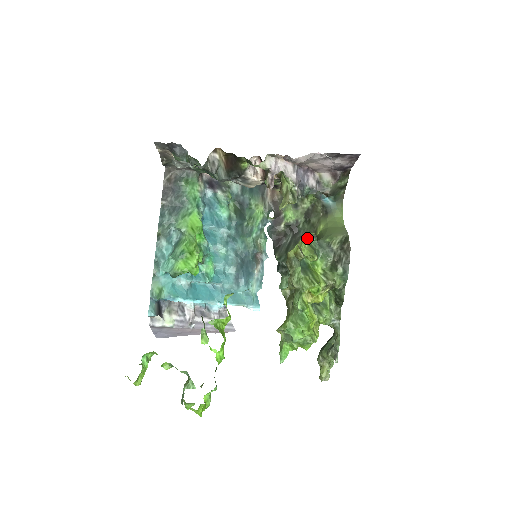
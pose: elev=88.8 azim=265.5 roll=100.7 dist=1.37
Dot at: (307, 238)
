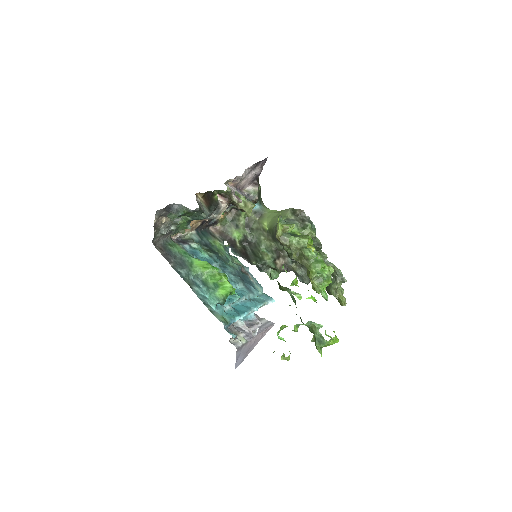
Dot at: (278, 220)
